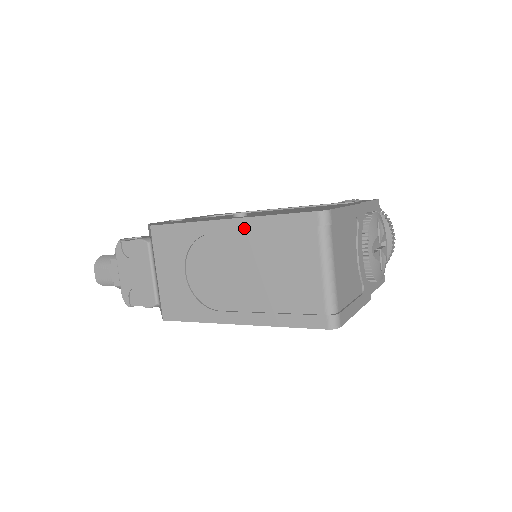
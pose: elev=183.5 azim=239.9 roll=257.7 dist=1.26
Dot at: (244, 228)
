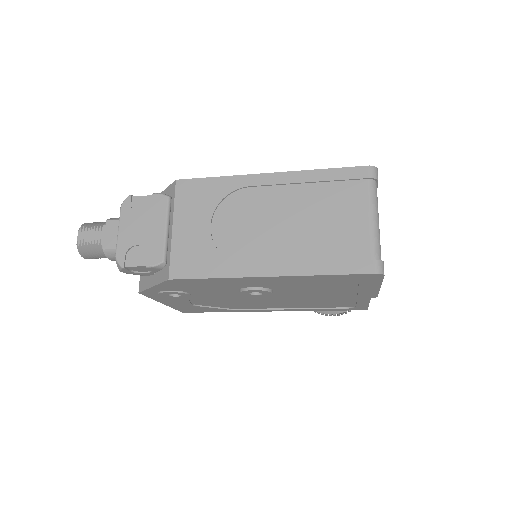
Dot at: (290, 181)
